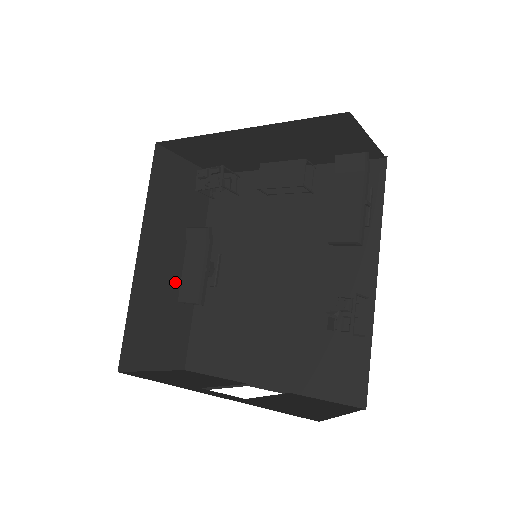
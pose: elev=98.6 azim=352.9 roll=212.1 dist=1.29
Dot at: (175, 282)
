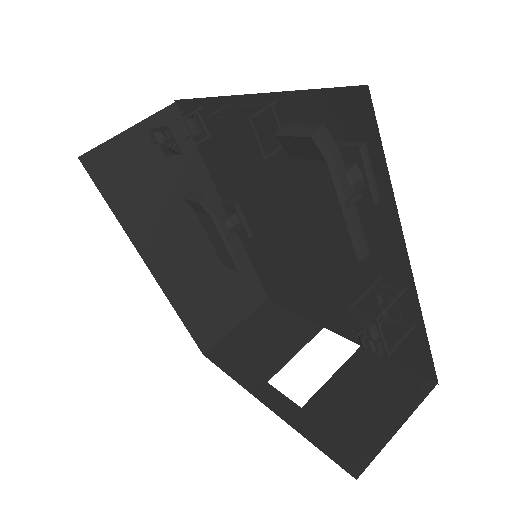
Dot at: (209, 251)
